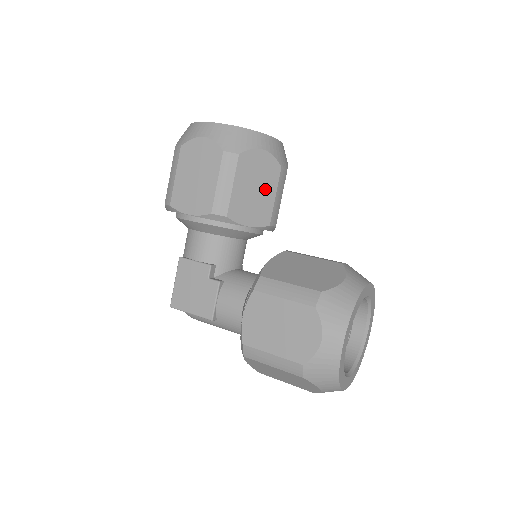
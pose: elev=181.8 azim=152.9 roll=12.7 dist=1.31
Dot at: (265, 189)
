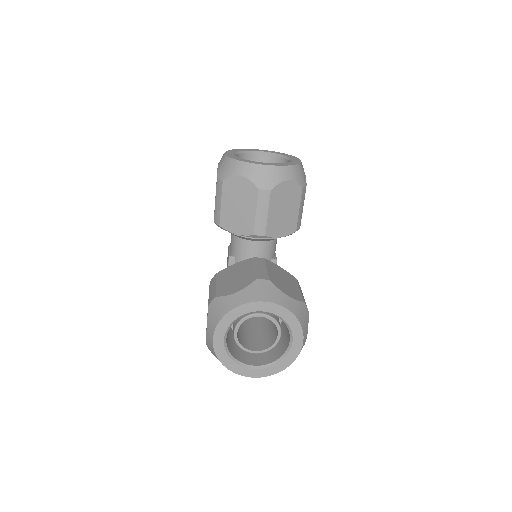
Dot at: (247, 207)
